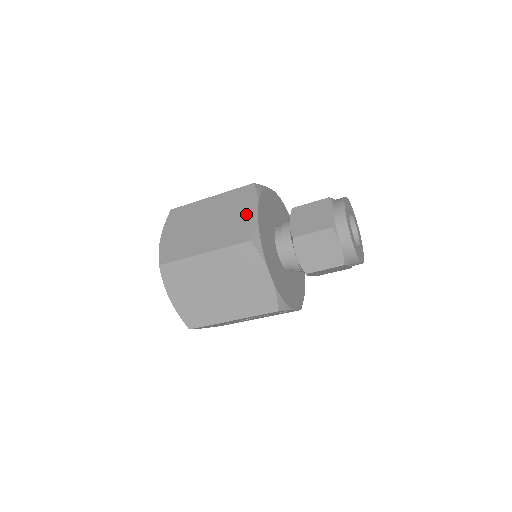
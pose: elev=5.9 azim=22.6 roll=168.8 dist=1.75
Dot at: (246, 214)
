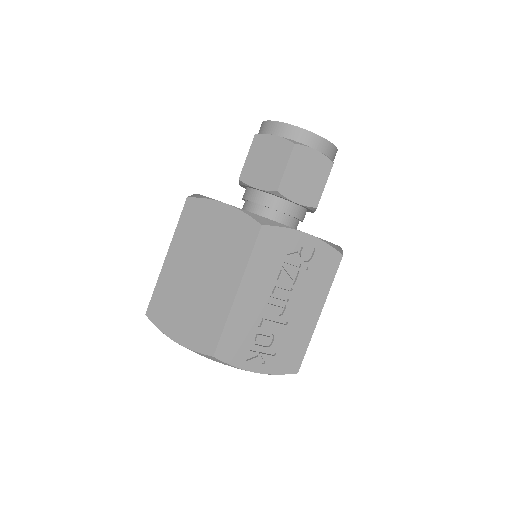
Dot at: occluded
